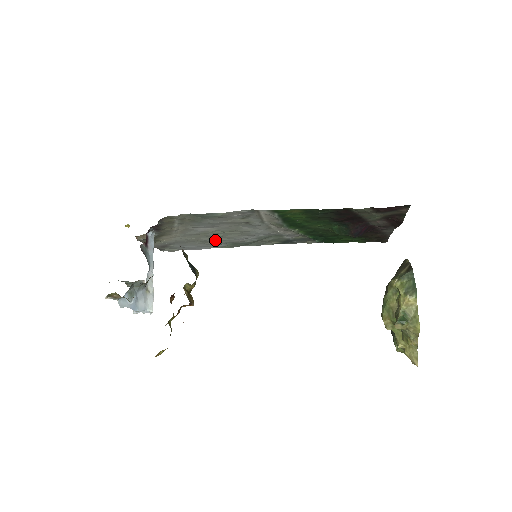
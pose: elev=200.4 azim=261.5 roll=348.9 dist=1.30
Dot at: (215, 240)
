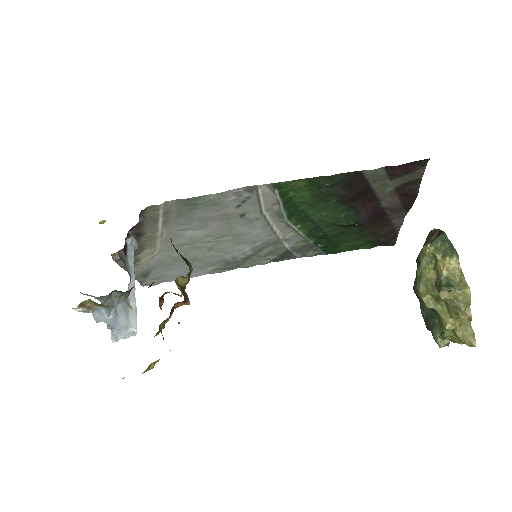
Dot at: (204, 256)
